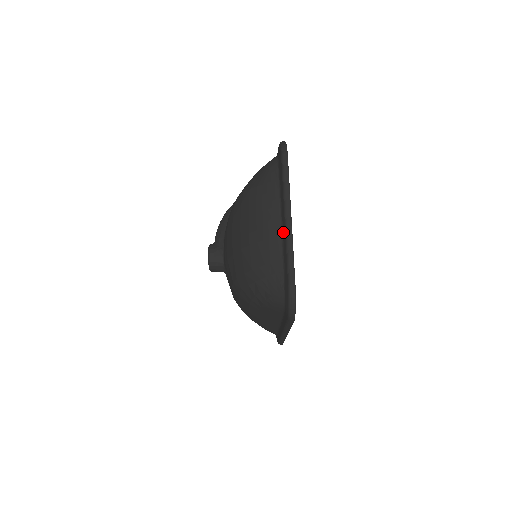
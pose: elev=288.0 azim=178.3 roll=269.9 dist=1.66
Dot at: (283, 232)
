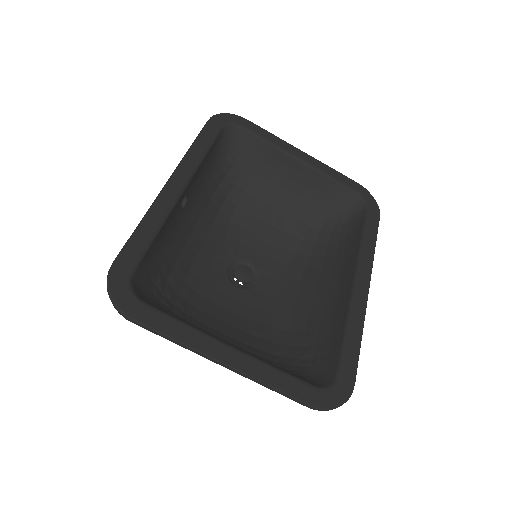
Dot at: occluded
